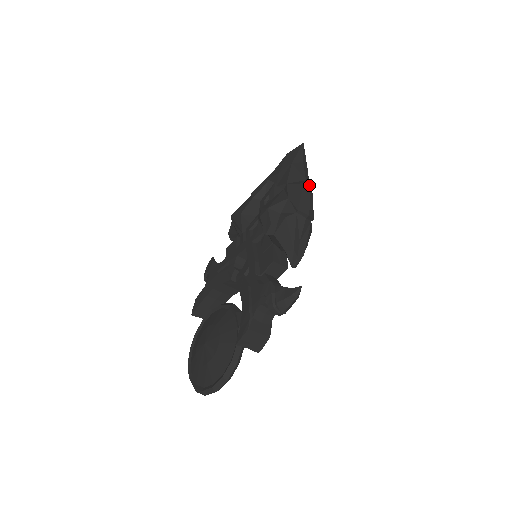
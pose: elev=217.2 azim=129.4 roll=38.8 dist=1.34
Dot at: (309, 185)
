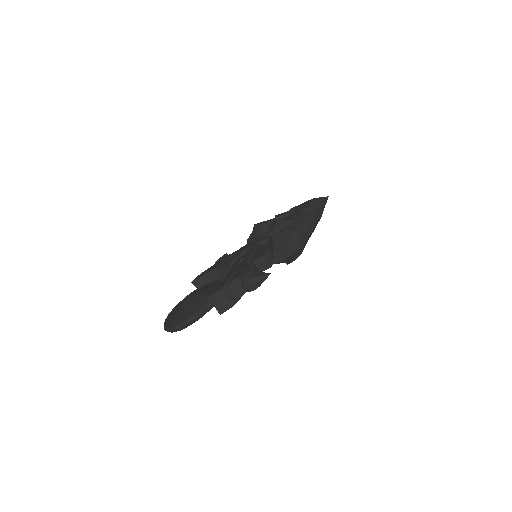
Dot at: (315, 219)
